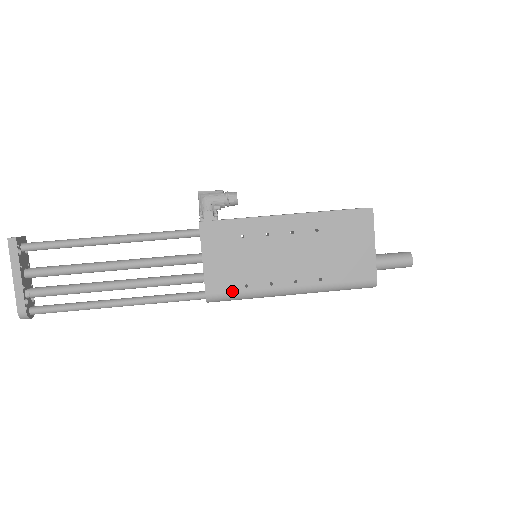
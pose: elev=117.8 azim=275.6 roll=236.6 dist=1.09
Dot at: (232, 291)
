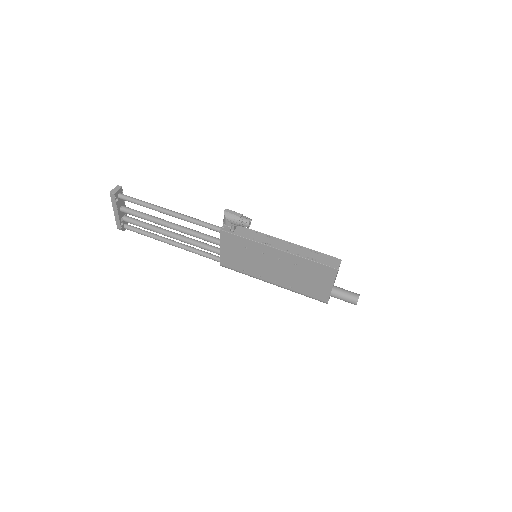
Dot at: (235, 269)
